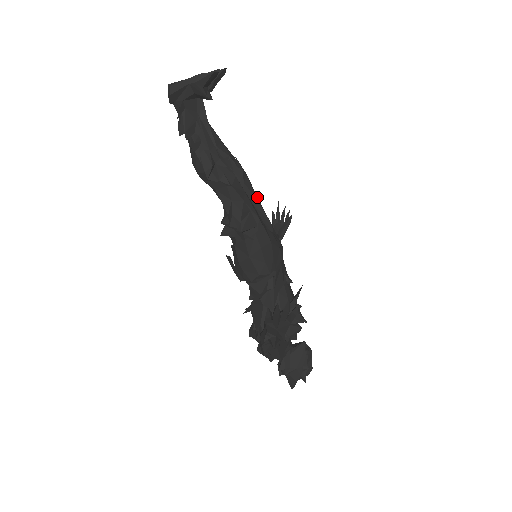
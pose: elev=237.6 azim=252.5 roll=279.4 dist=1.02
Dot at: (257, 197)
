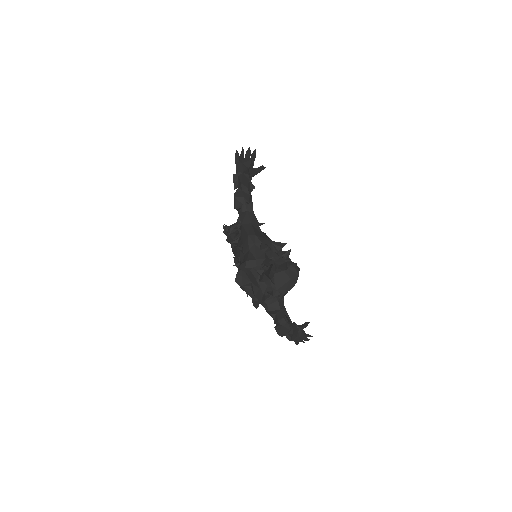
Dot at: occluded
